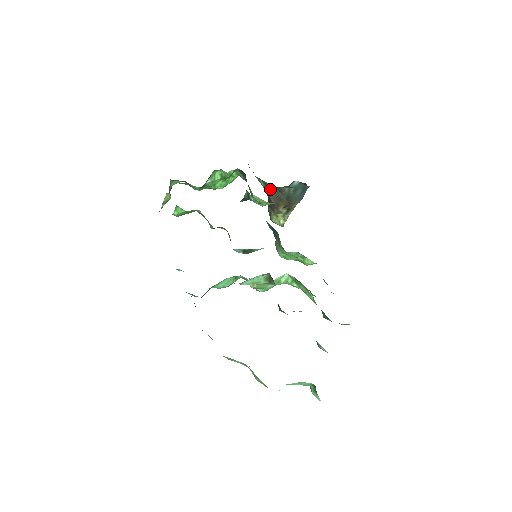
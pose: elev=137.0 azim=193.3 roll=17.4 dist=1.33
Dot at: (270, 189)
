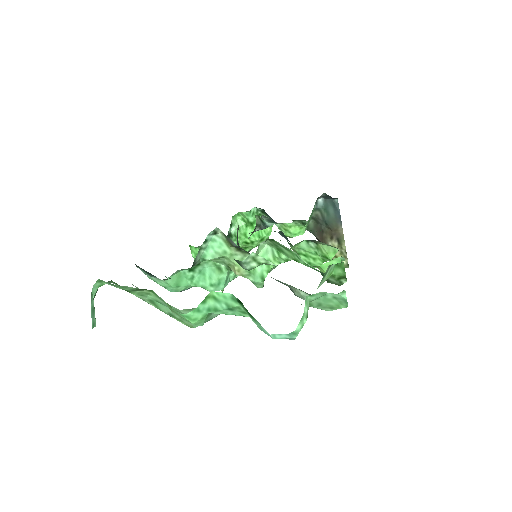
Dot at: (311, 227)
